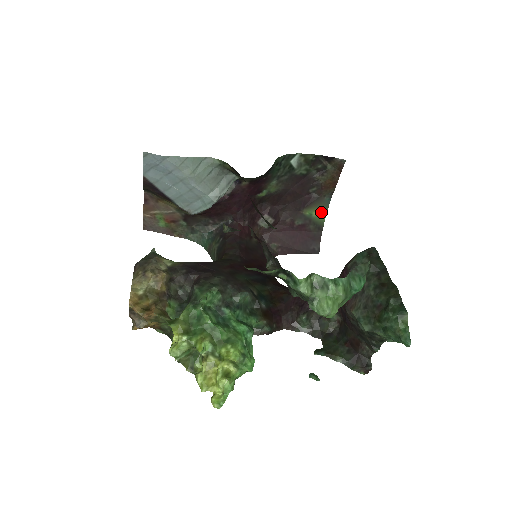
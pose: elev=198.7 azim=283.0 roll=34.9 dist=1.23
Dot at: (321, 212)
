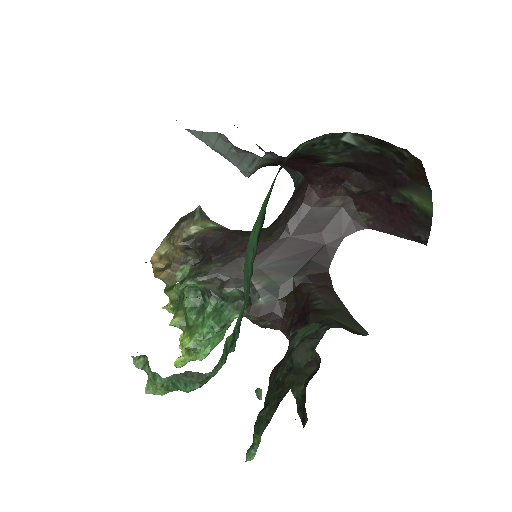
Dot at: (424, 200)
